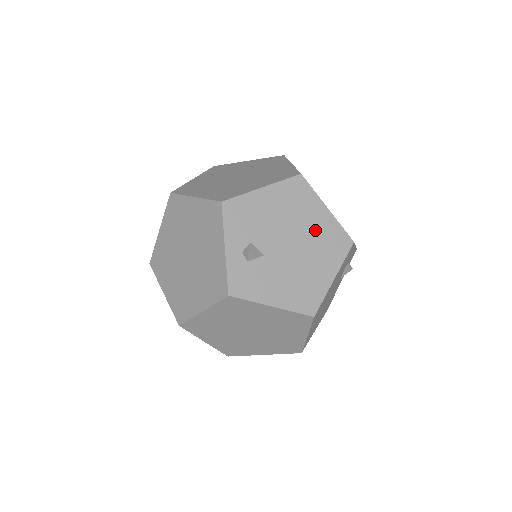
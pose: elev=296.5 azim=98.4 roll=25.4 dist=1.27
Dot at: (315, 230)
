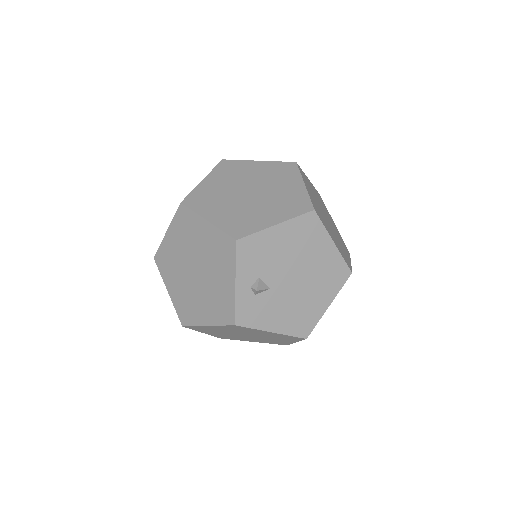
Dot at: (319, 263)
